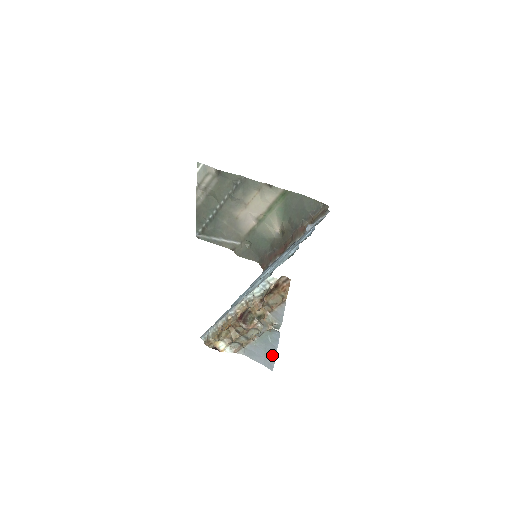
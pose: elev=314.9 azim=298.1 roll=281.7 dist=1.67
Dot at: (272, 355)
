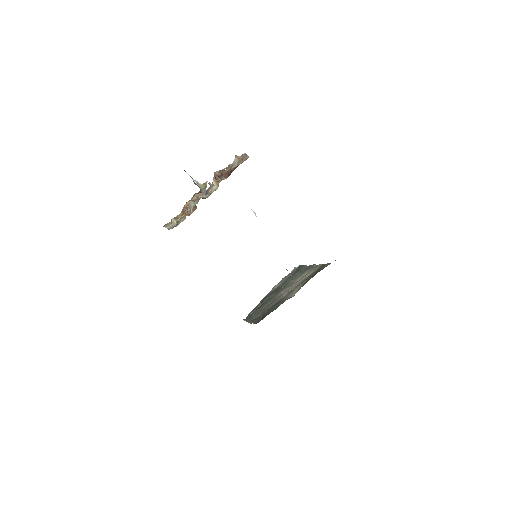
Dot at: occluded
